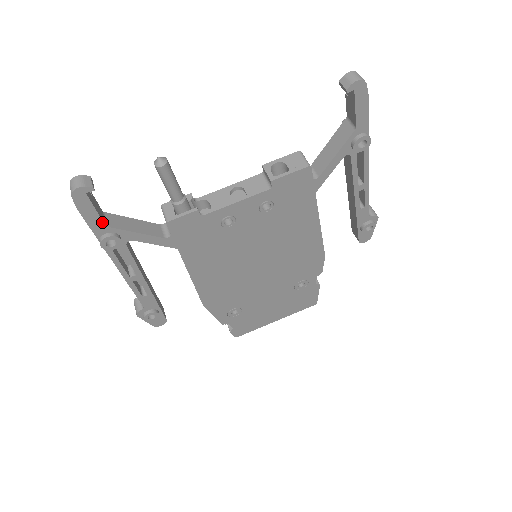
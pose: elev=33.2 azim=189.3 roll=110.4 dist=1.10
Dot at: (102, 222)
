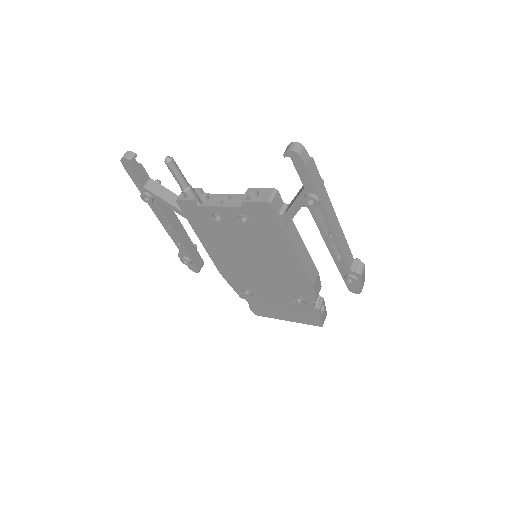
Dot at: (141, 183)
